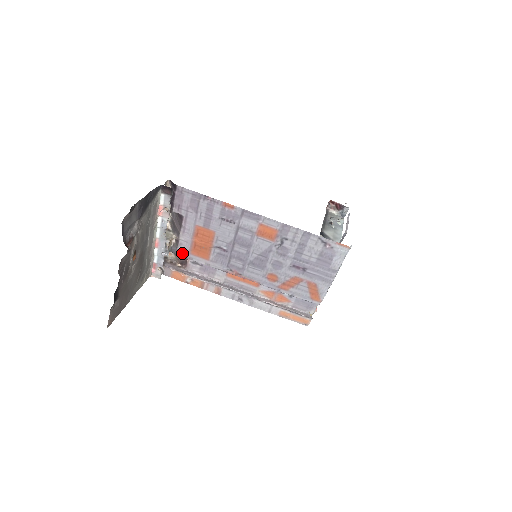
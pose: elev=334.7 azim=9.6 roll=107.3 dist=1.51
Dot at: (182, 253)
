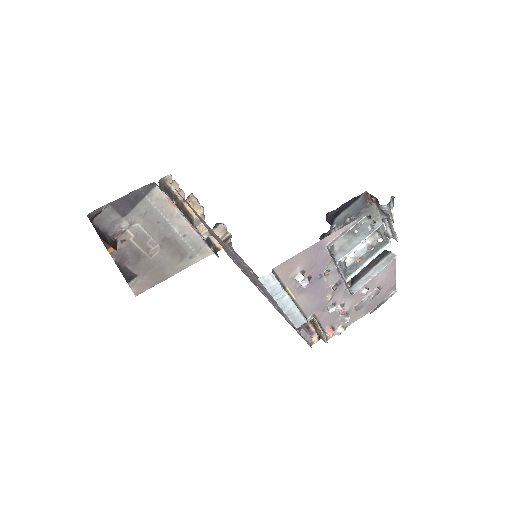
Dot at: occluded
